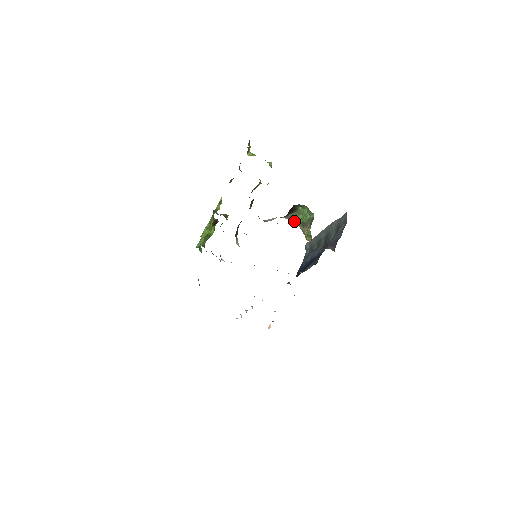
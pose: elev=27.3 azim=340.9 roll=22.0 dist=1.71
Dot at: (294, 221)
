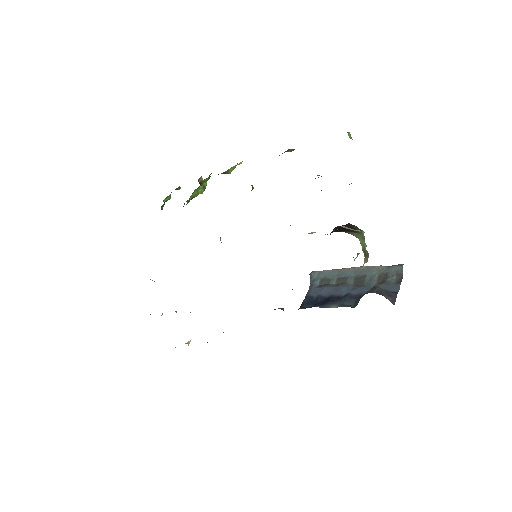
Dot at: (361, 244)
